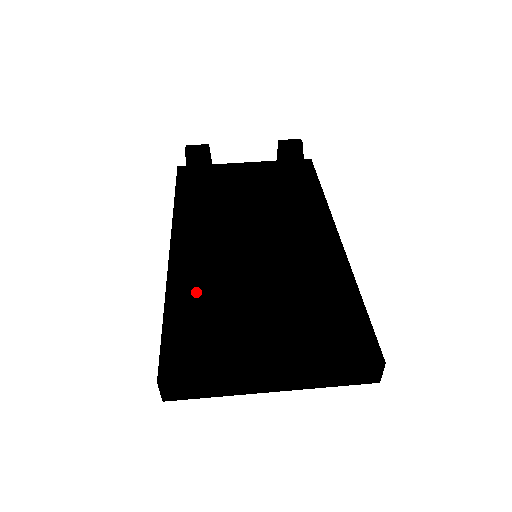
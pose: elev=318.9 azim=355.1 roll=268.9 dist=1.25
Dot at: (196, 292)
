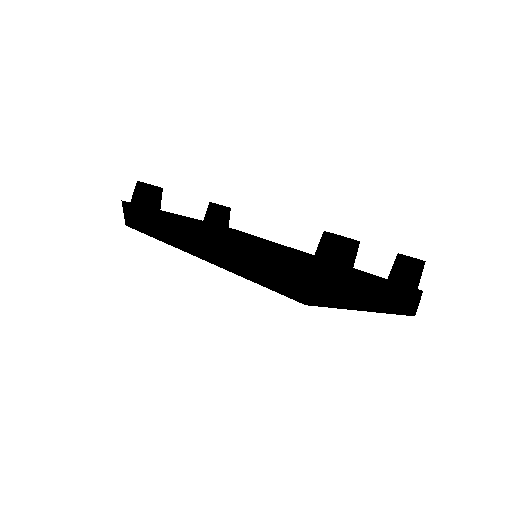
Dot at: occluded
